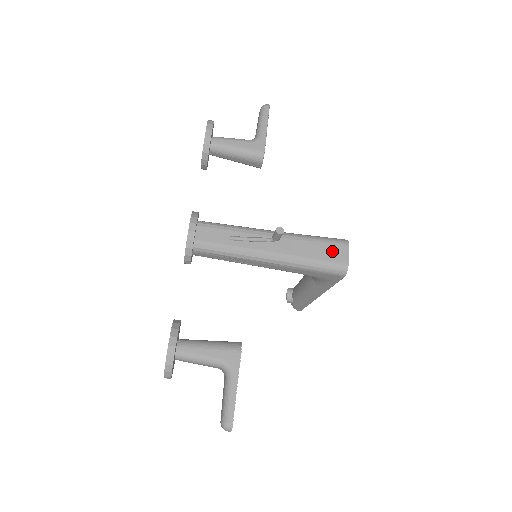
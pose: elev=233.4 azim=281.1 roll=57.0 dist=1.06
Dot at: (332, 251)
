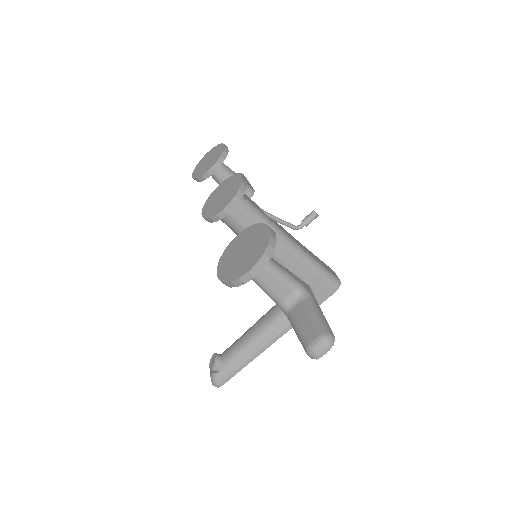
Dot at: (327, 266)
